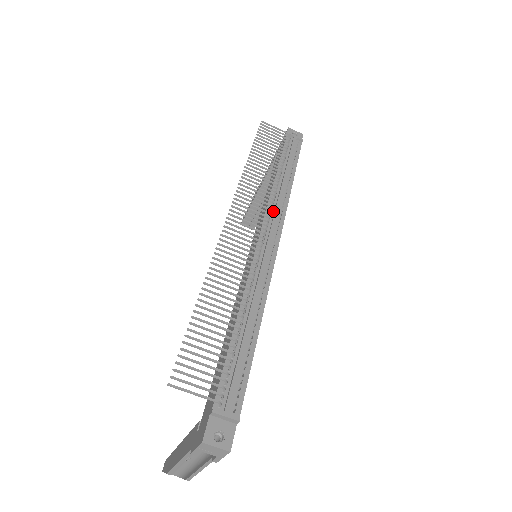
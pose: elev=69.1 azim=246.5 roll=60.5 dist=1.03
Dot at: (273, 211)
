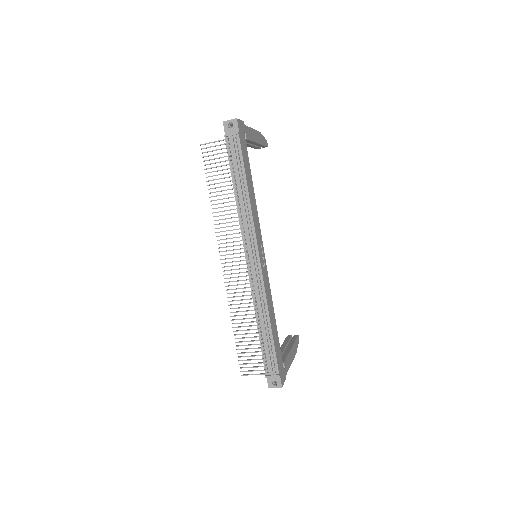
Dot at: (246, 232)
